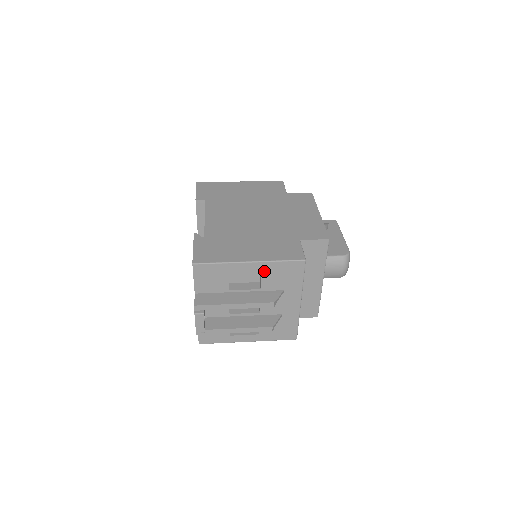
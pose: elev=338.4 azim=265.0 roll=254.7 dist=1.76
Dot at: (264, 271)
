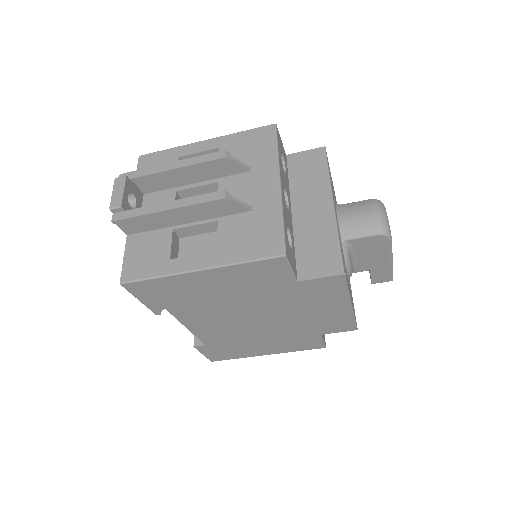
Dot at: (223, 147)
